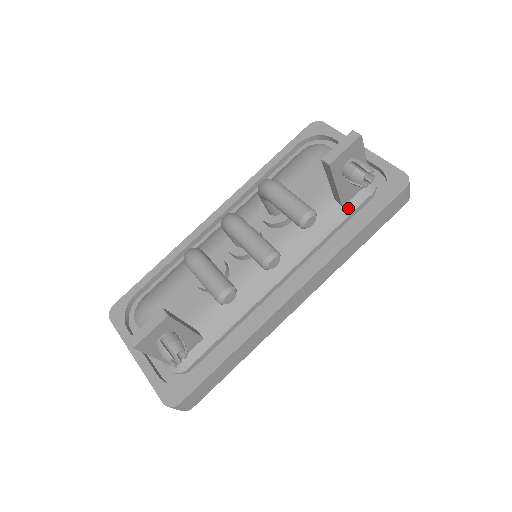
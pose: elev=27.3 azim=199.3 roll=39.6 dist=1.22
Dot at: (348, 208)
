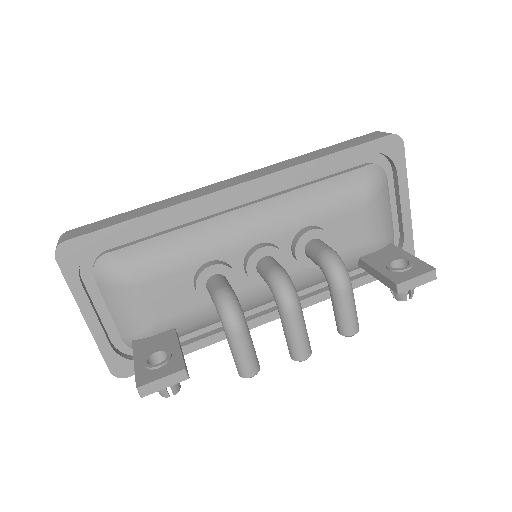
Dot at: occluded
